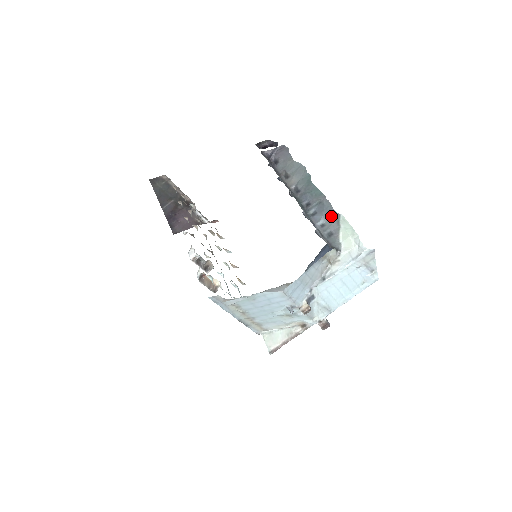
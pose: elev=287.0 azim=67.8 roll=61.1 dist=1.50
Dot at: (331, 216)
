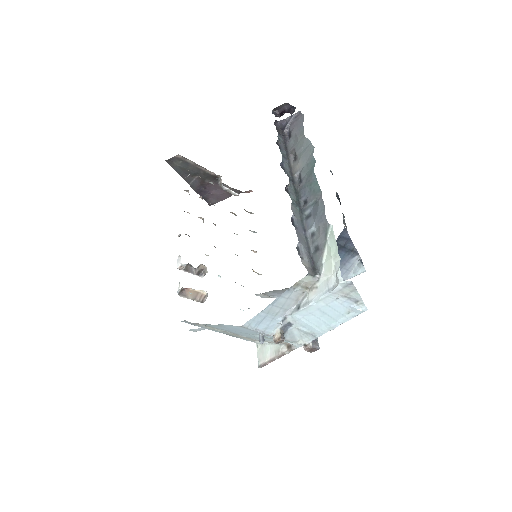
Dot at: (321, 224)
